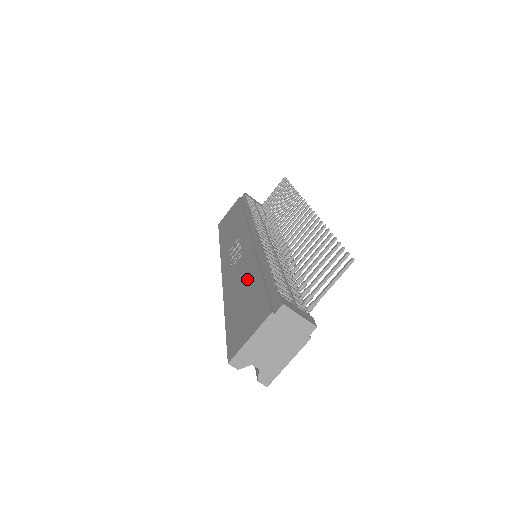
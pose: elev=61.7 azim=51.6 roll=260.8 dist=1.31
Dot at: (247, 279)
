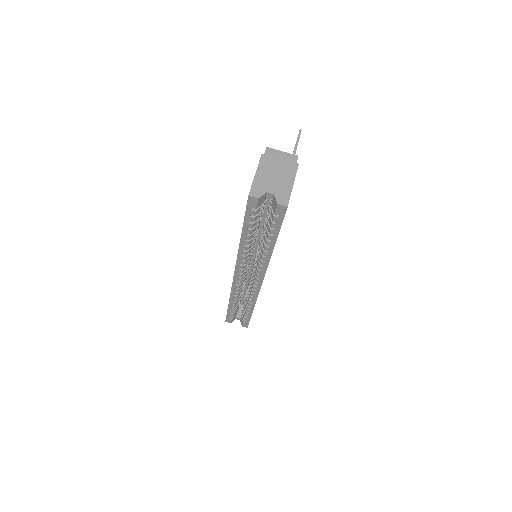
Dot at: occluded
